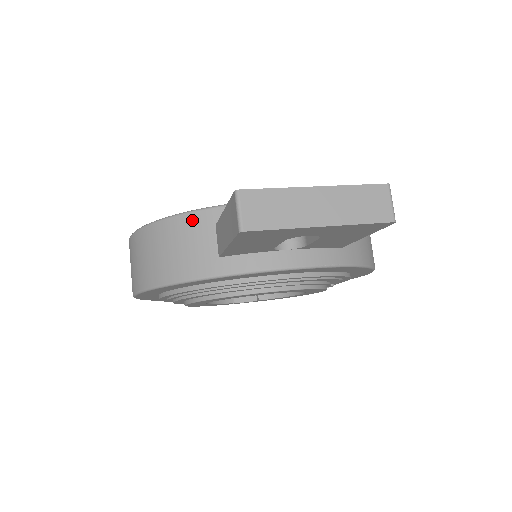
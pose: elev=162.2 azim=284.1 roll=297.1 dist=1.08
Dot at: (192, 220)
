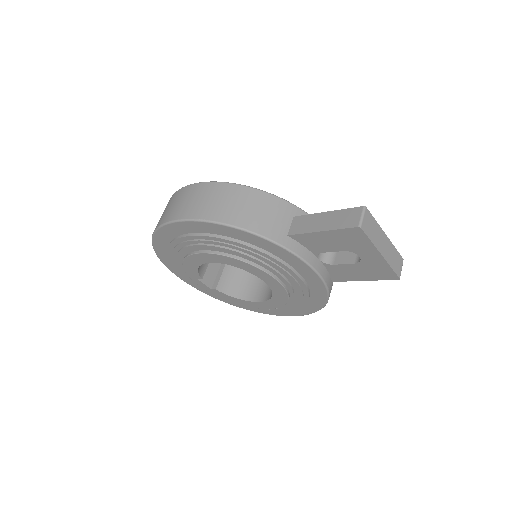
Dot at: (281, 203)
